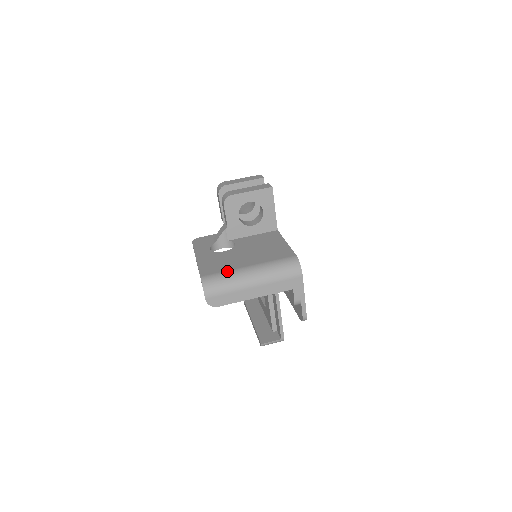
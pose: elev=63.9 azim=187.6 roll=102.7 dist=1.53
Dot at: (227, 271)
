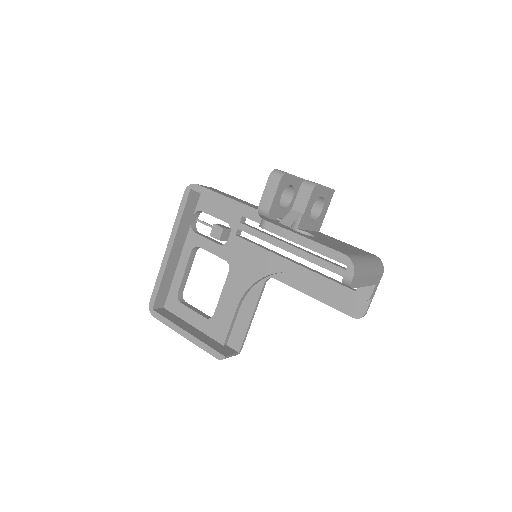
Dot at: (355, 254)
